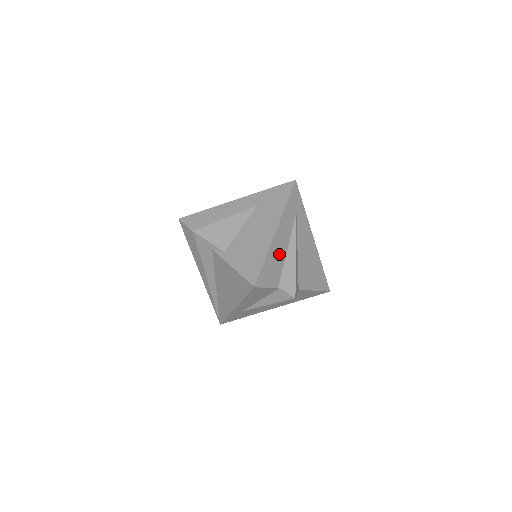
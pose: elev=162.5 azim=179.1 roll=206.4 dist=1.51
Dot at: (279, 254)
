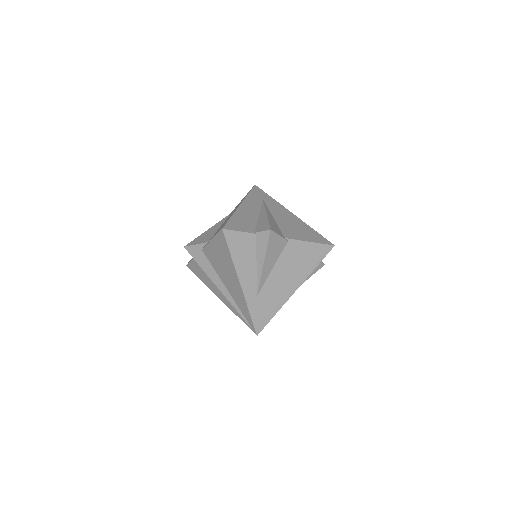
Dot at: (249, 216)
